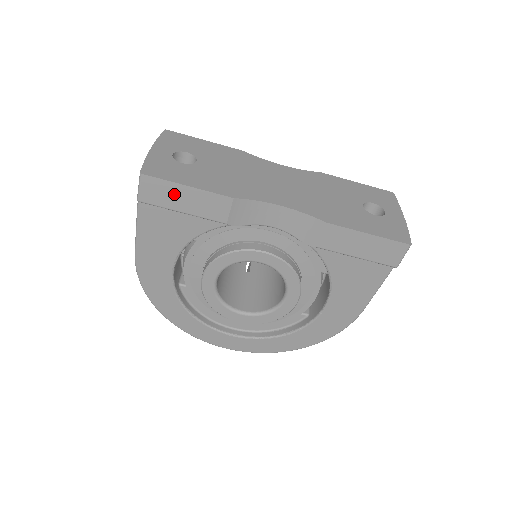
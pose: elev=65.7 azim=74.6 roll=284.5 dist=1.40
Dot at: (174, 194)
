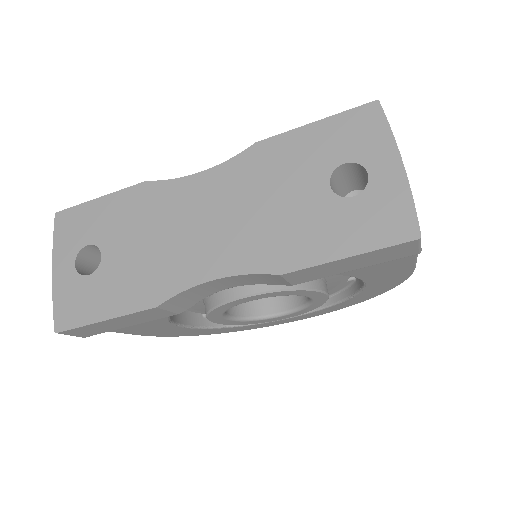
Dot at: (103, 326)
